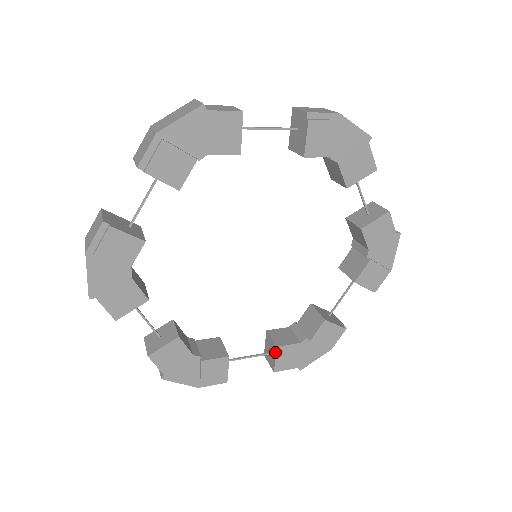
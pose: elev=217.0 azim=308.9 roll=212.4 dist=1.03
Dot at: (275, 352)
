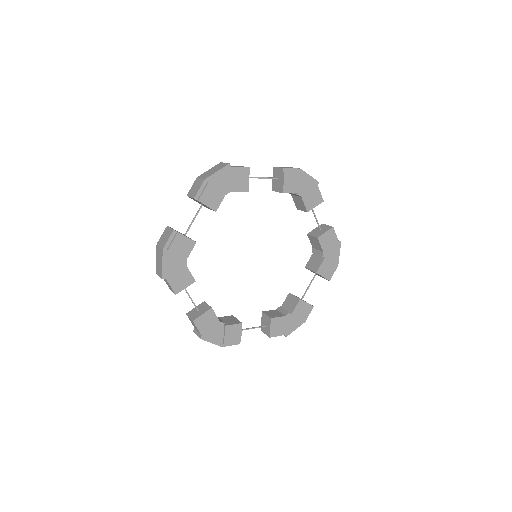
Dot at: (270, 322)
